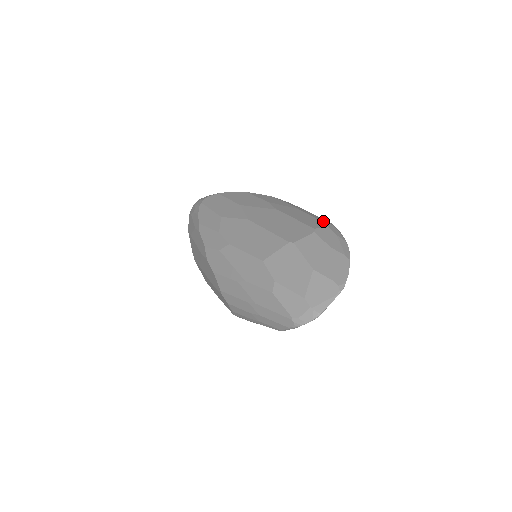
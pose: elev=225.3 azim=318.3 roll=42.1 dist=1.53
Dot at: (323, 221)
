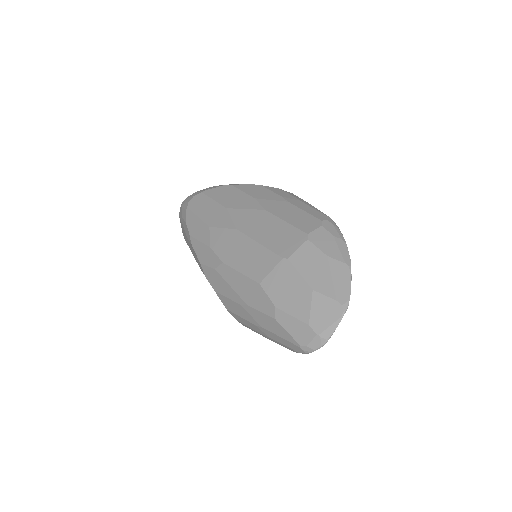
Dot at: (316, 217)
